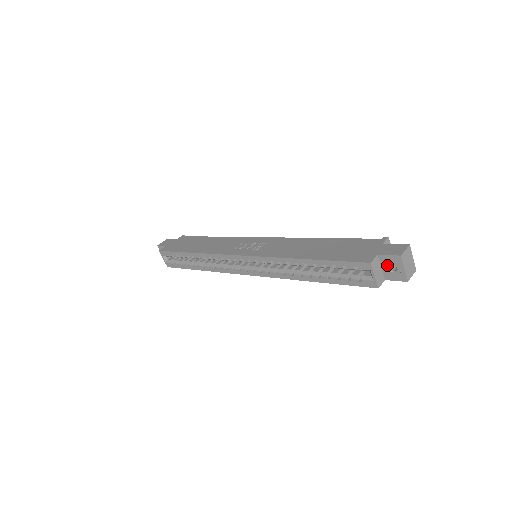
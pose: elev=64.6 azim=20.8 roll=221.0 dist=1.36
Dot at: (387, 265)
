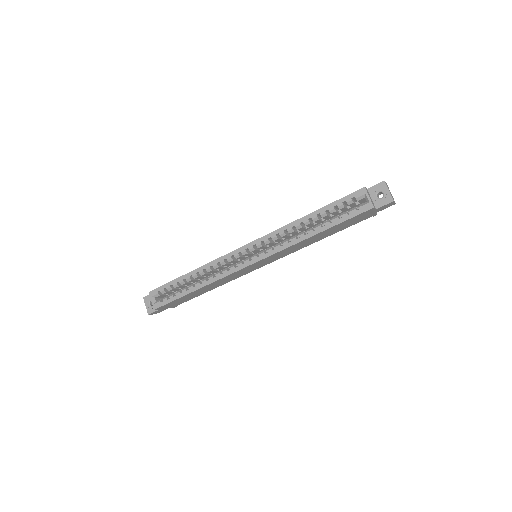
Dot at: (376, 195)
